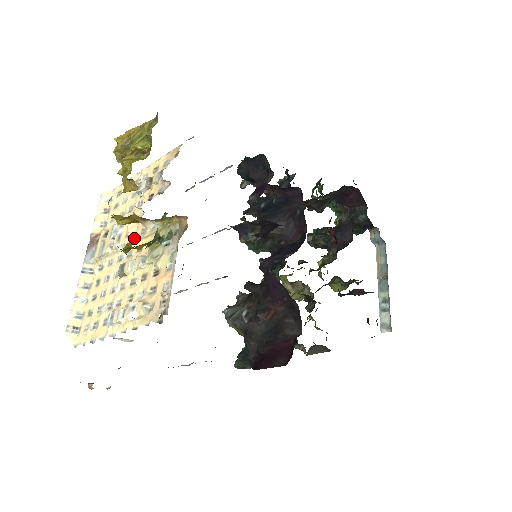
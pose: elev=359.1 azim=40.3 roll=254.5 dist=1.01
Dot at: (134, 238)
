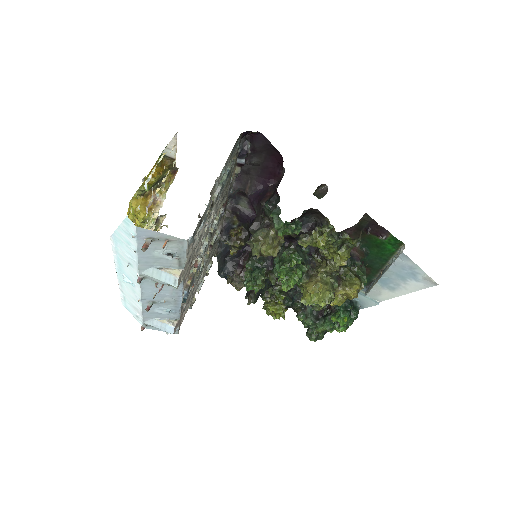
Dot at: occluded
